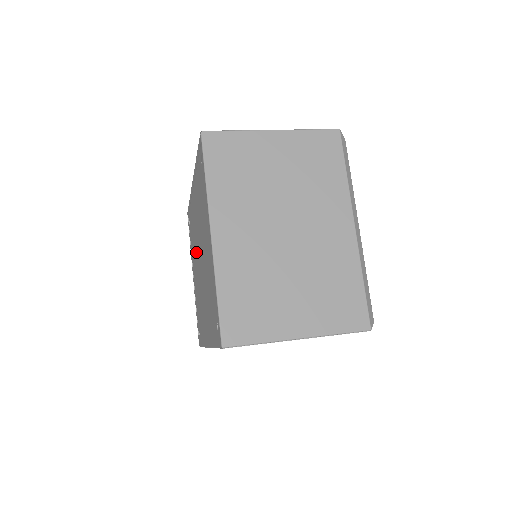
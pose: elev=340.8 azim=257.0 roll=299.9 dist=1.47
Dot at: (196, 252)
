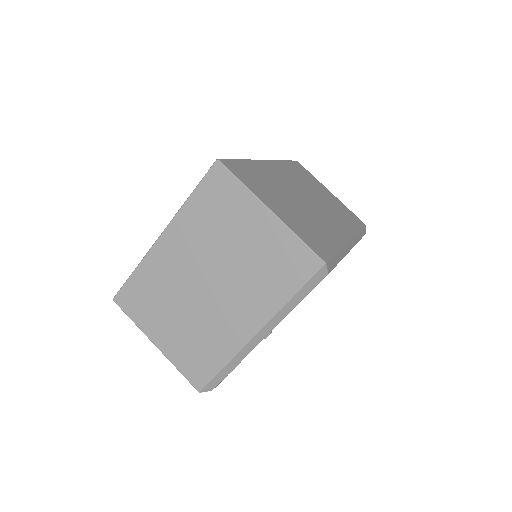
Dot at: occluded
